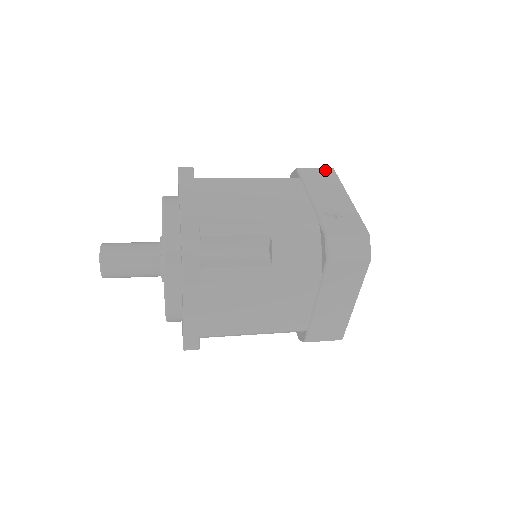
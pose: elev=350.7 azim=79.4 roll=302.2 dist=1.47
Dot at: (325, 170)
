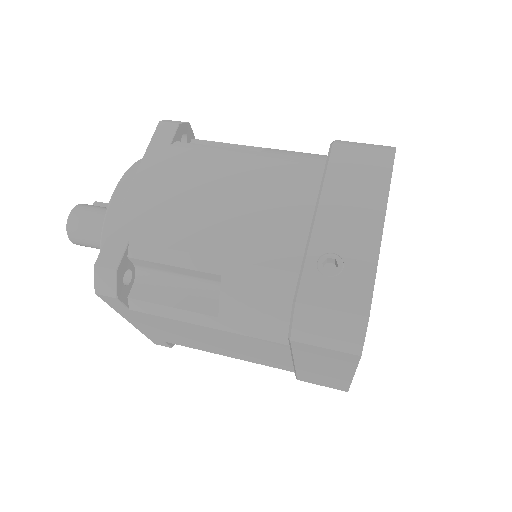
Dot at: (377, 154)
